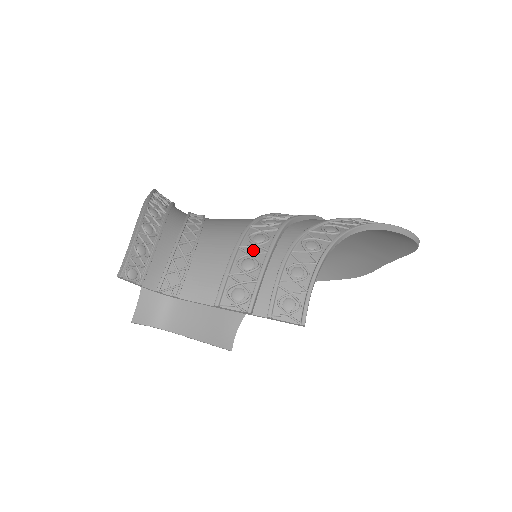
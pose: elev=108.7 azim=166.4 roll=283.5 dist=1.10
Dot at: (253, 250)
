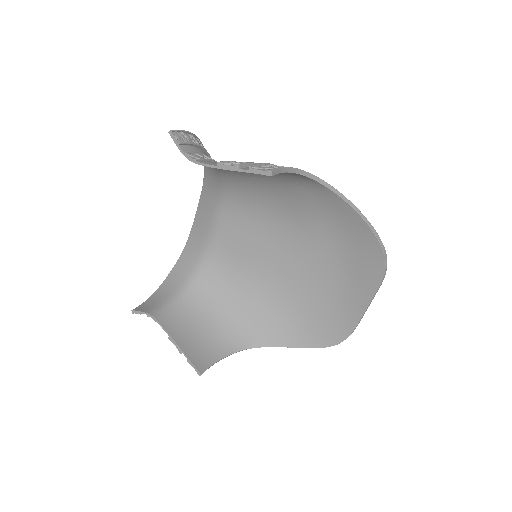
Dot at: occluded
